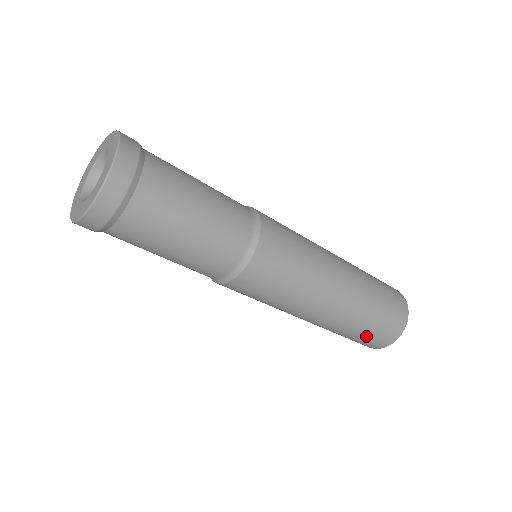
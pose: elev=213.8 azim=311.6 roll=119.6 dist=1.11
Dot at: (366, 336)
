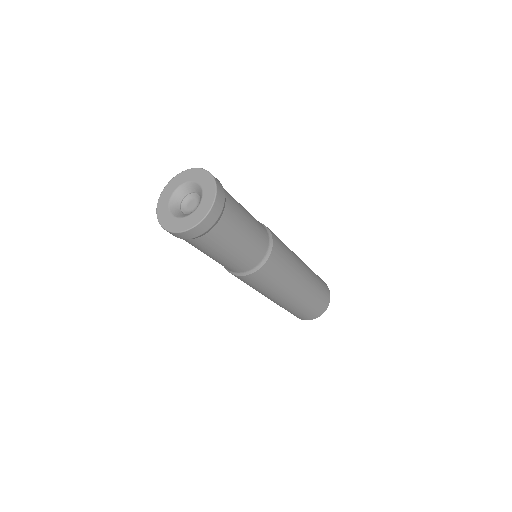
Dot at: occluded
